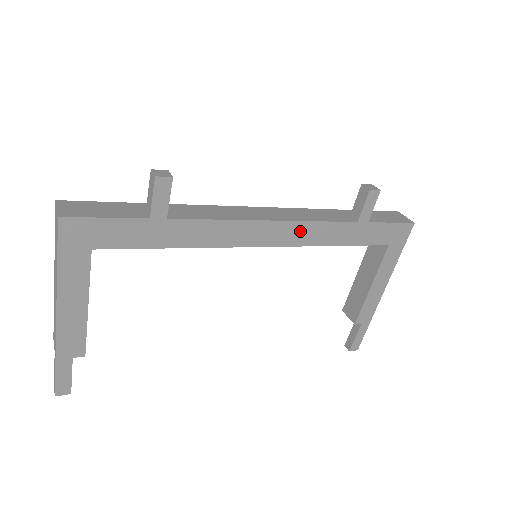
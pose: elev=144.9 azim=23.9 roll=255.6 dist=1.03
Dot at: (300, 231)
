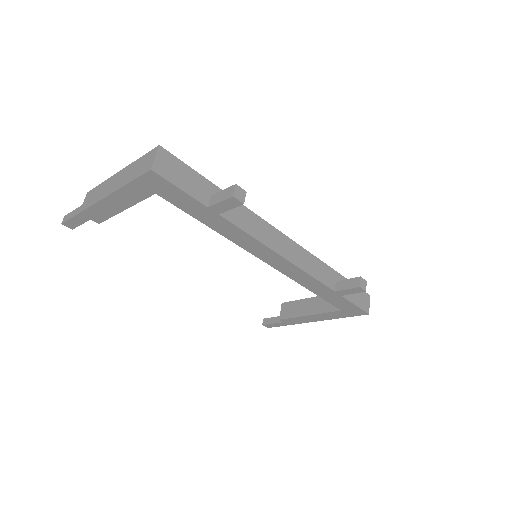
Dot at: (295, 271)
